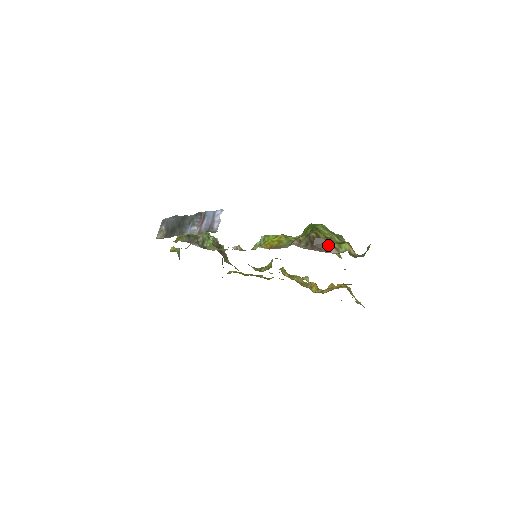
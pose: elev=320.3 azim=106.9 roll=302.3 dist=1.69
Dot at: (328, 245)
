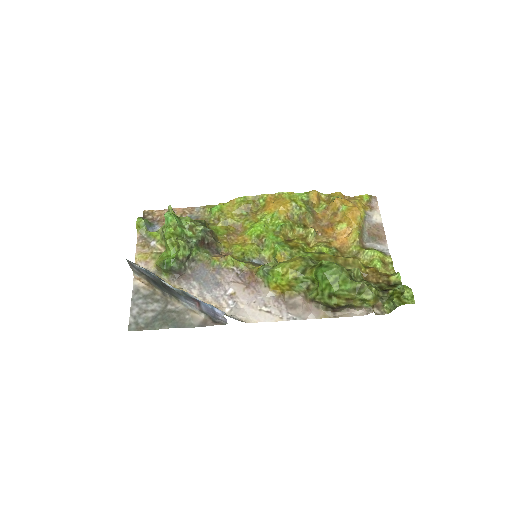
Dot at: (350, 306)
